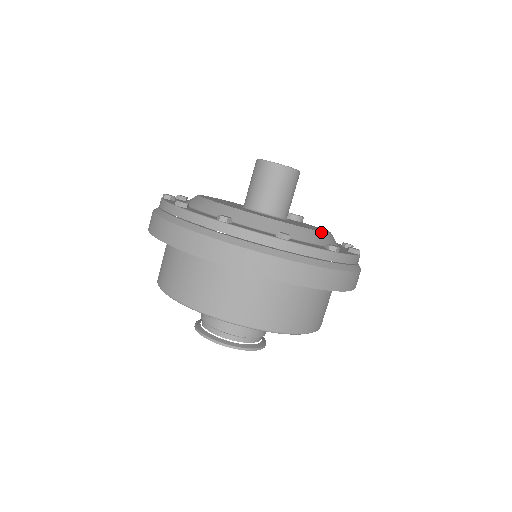
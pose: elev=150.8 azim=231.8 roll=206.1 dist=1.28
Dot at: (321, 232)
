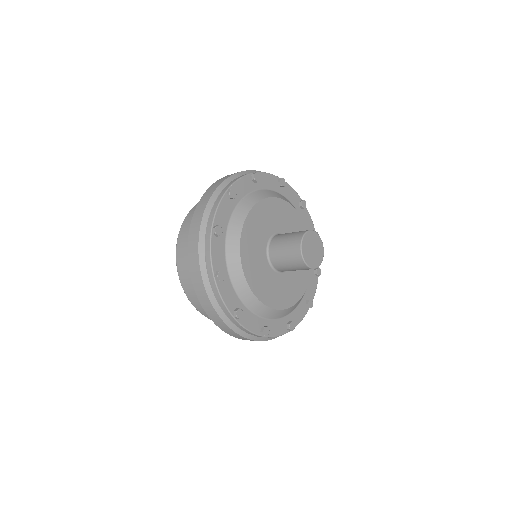
Dot at: (280, 310)
